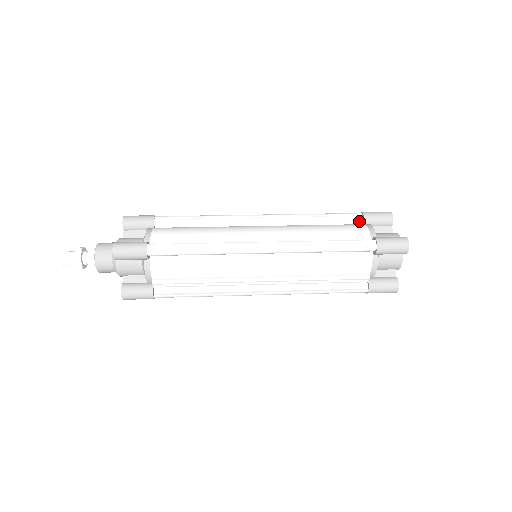
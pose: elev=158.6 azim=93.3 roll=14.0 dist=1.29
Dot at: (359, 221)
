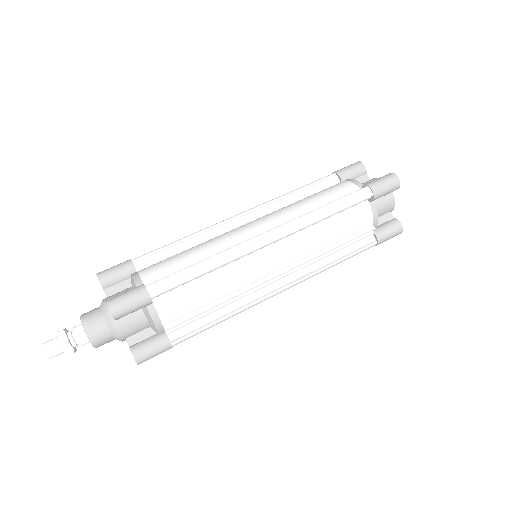
Dot at: (336, 181)
